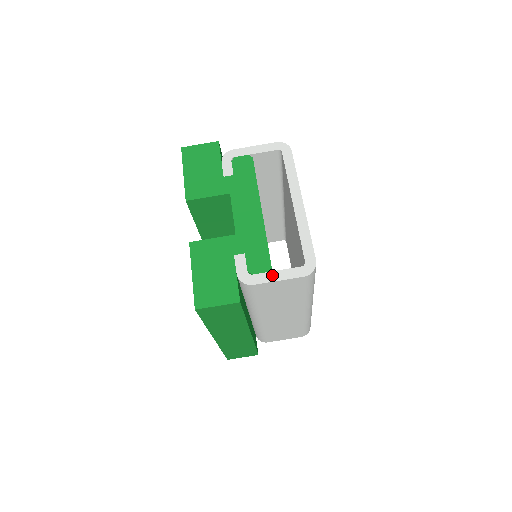
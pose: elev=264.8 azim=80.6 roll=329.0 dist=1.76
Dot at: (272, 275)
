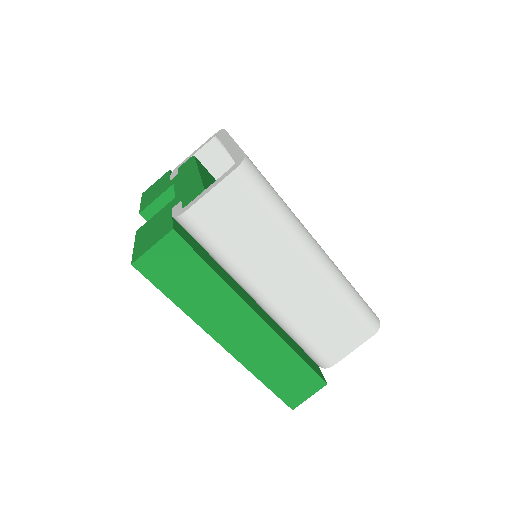
Dot at: (204, 192)
